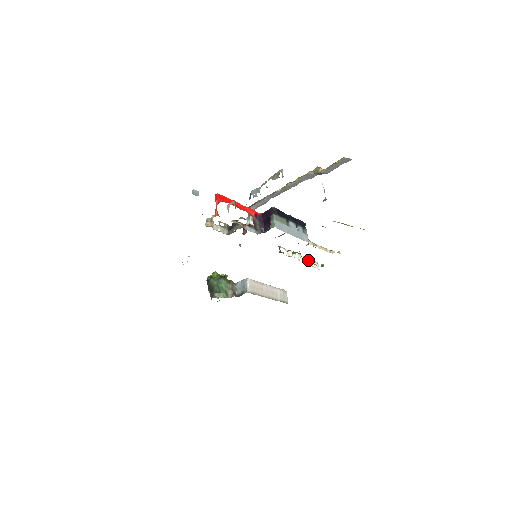
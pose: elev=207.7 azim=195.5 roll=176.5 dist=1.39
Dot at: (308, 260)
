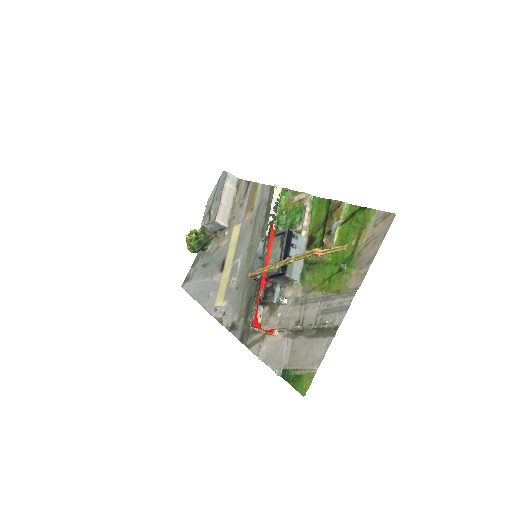
Dot at: (275, 200)
